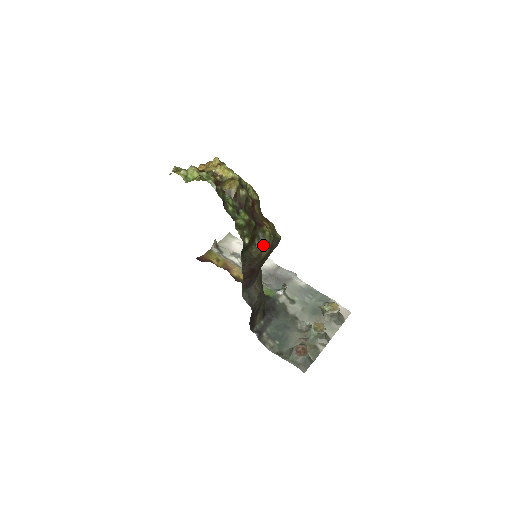
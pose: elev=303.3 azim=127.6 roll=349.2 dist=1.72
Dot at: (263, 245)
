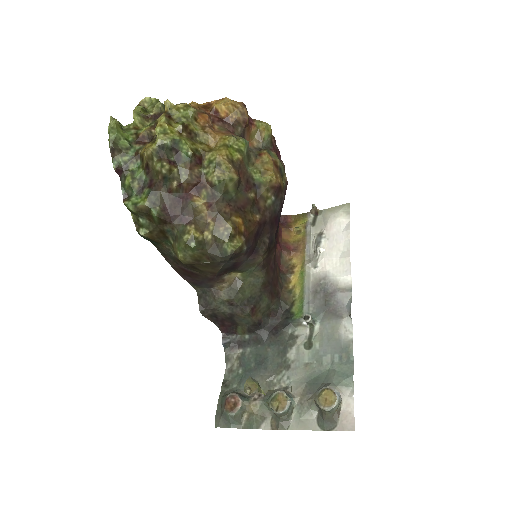
Dot at: (177, 249)
